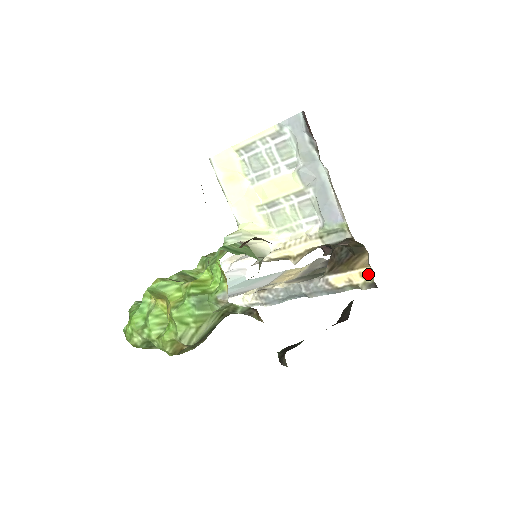
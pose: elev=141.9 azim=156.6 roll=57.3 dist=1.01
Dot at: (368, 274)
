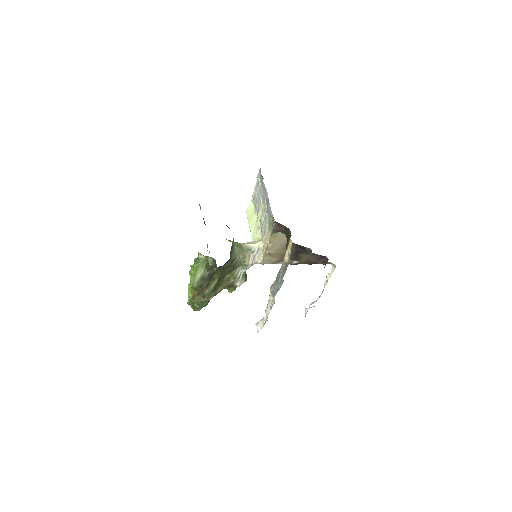
Dot at: (291, 245)
